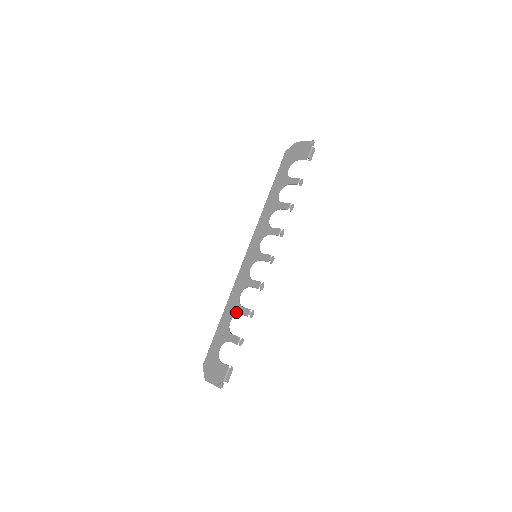
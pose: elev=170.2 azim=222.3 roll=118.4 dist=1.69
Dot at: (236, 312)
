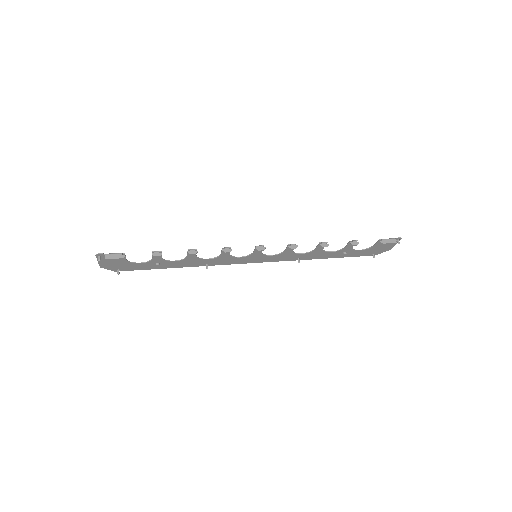
Dot at: (188, 257)
